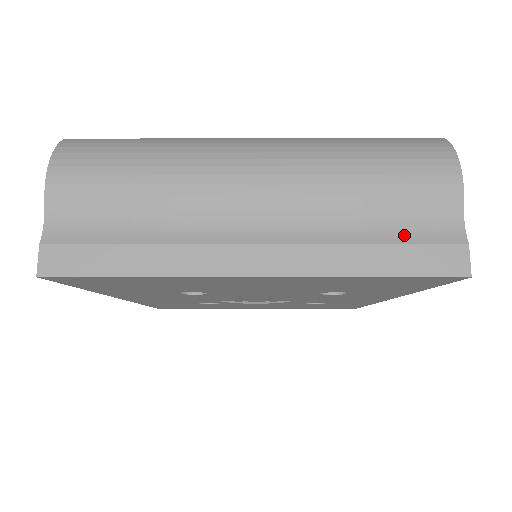
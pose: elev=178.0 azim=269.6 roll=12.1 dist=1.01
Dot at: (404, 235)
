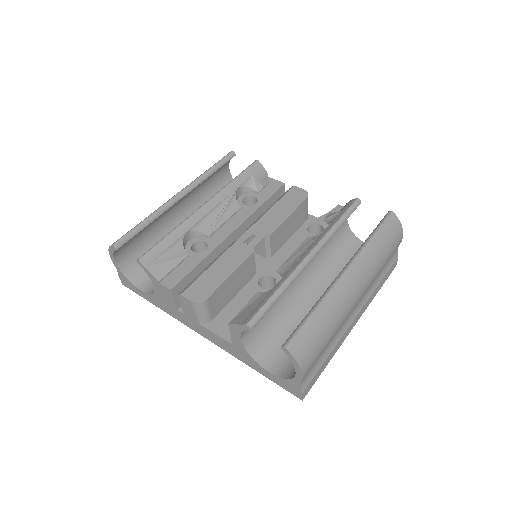
Dot at: (386, 270)
